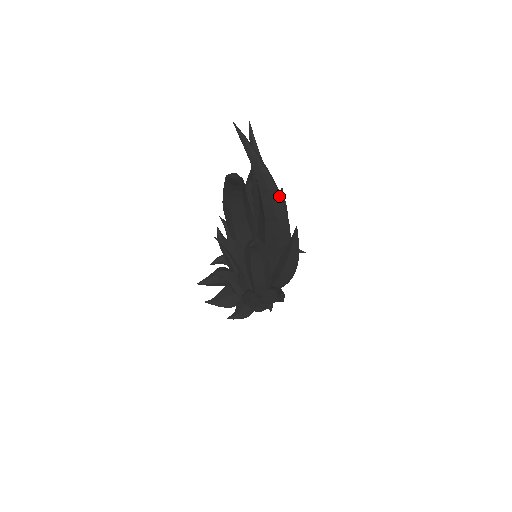
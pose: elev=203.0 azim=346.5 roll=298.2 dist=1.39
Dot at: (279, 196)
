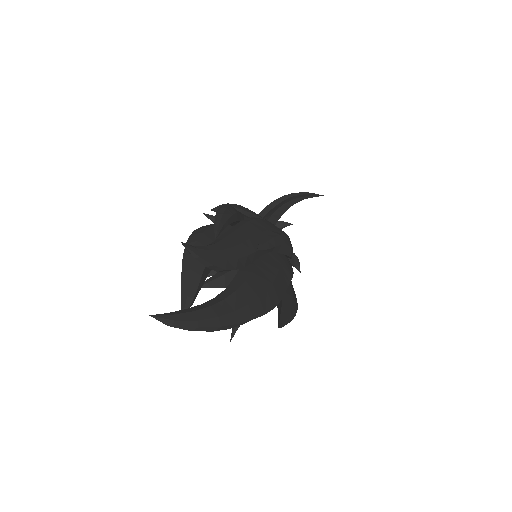
Dot at: (246, 321)
